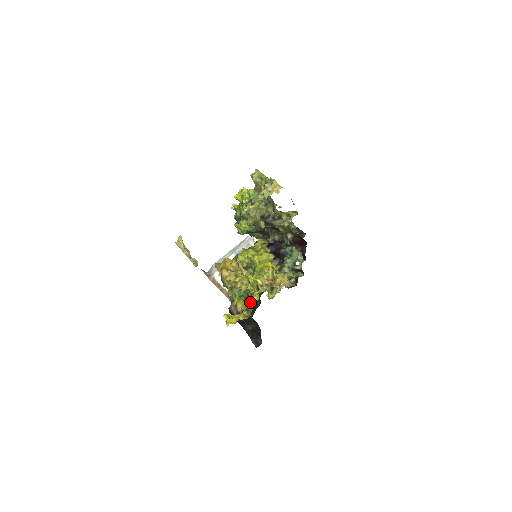
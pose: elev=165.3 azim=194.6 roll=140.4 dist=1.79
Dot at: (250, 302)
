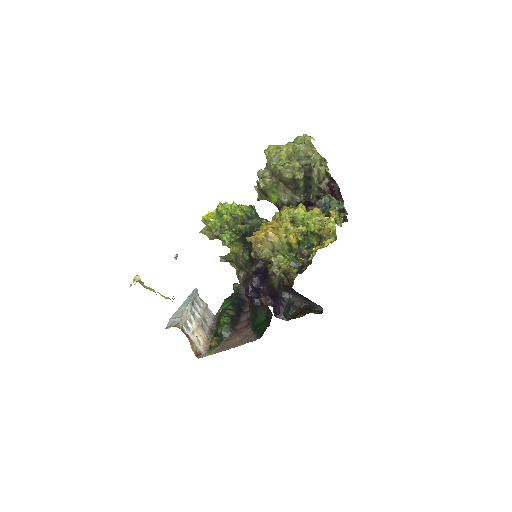
Dot at: (321, 237)
